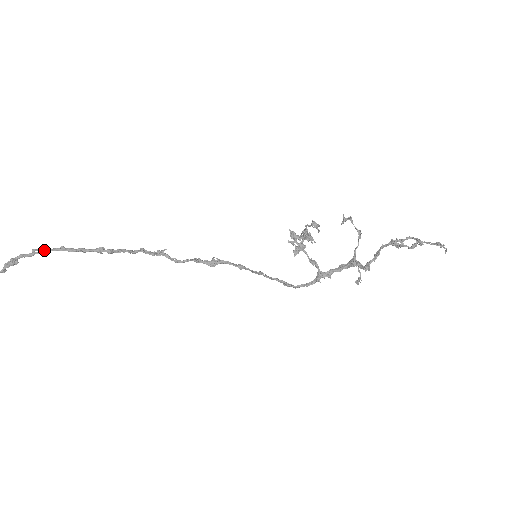
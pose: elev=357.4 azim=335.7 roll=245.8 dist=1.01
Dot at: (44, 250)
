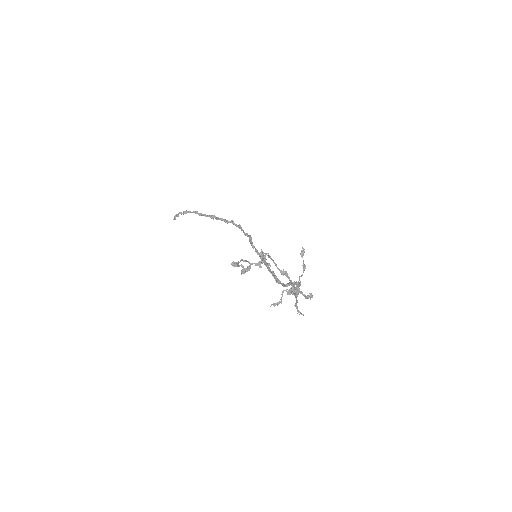
Dot at: (188, 212)
